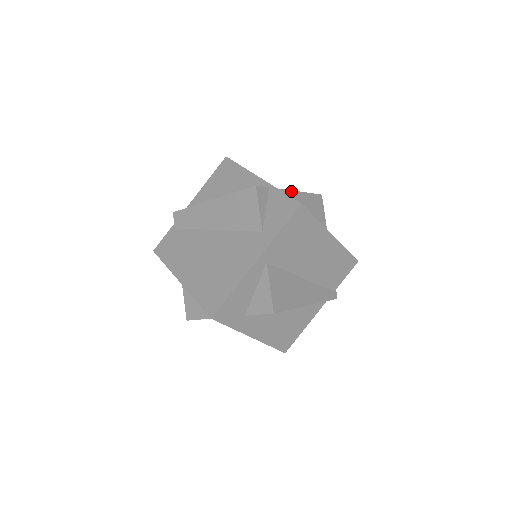
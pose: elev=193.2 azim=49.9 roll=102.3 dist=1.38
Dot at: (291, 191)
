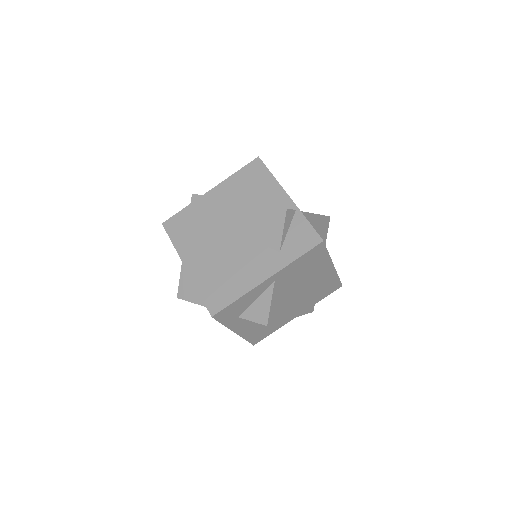
Dot at: (310, 213)
